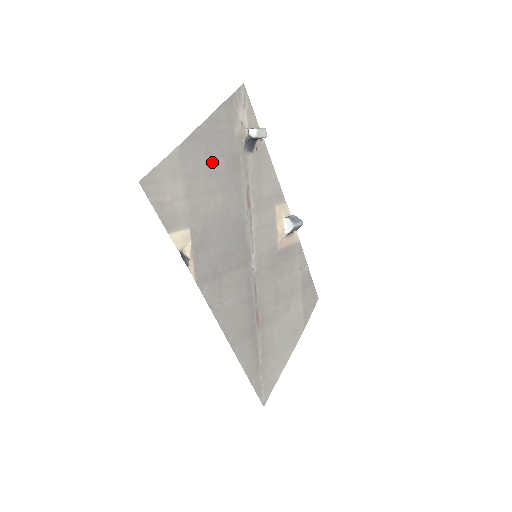
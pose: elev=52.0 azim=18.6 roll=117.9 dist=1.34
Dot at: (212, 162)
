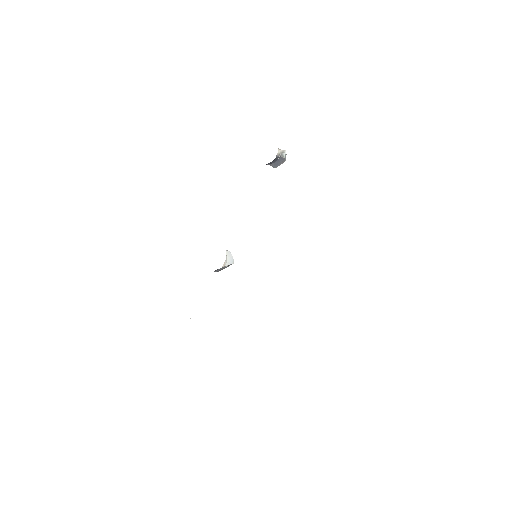
Dot at: occluded
